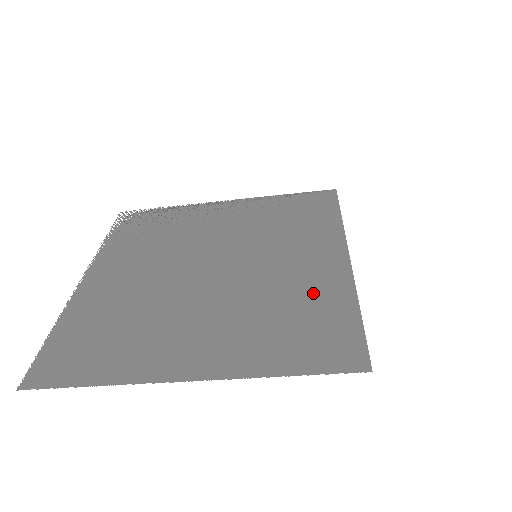
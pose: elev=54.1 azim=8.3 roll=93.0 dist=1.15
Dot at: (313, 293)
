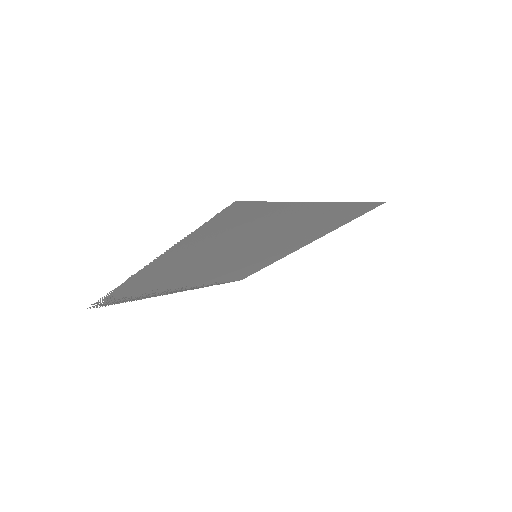
Dot at: (316, 233)
